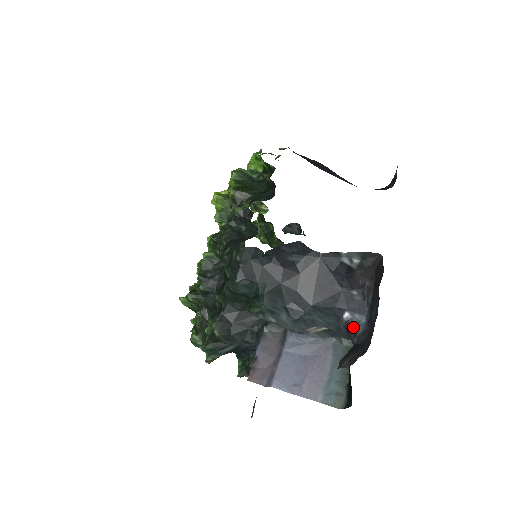
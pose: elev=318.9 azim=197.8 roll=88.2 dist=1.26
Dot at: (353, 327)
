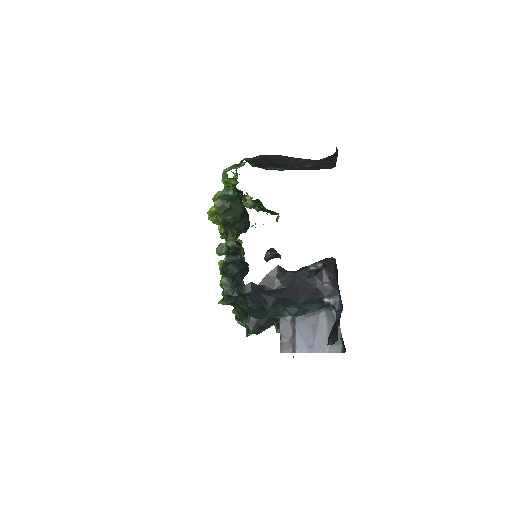
Dot at: (332, 306)
